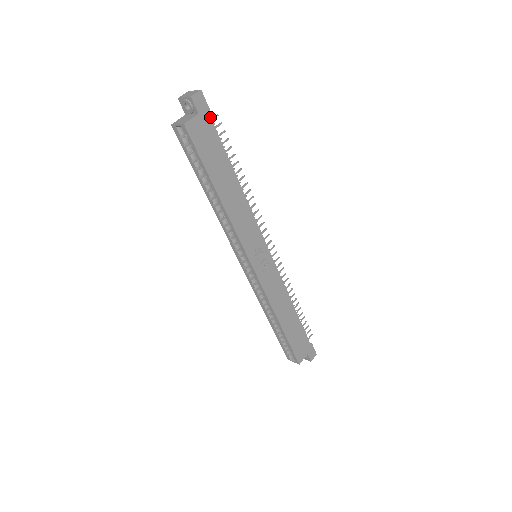
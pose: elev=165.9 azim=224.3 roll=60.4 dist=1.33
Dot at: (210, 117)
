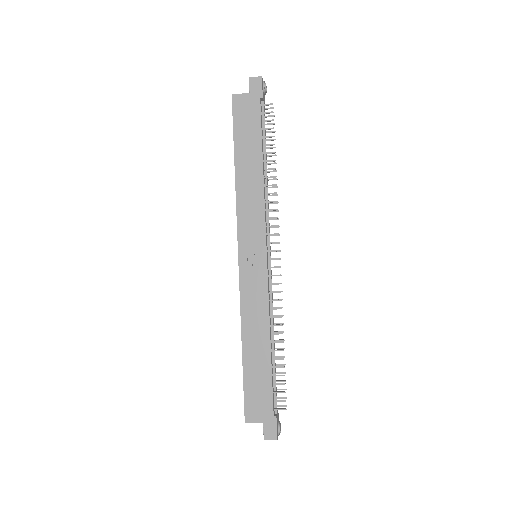
Dot at: (260, 100)
